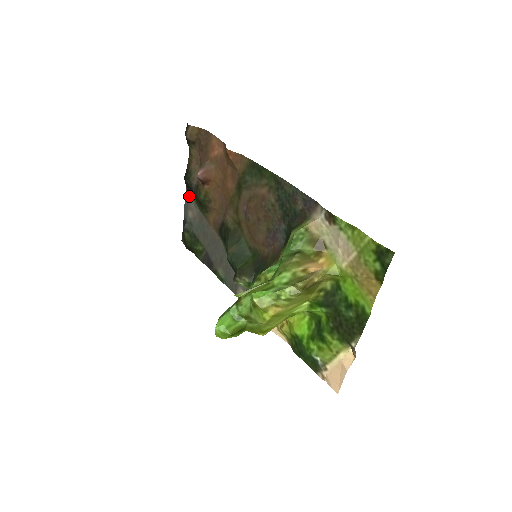
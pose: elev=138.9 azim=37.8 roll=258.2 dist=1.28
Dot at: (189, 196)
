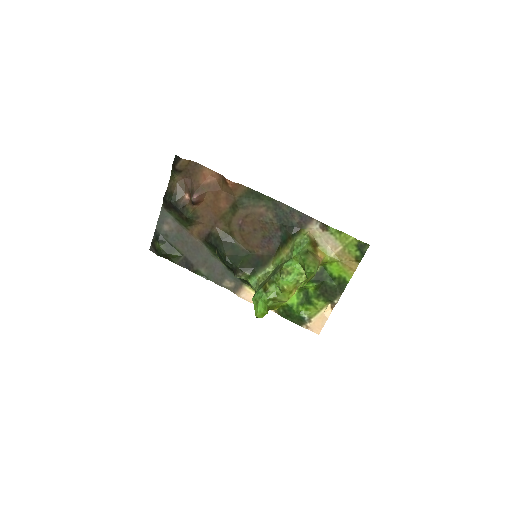
Dot at: (166, 213)
